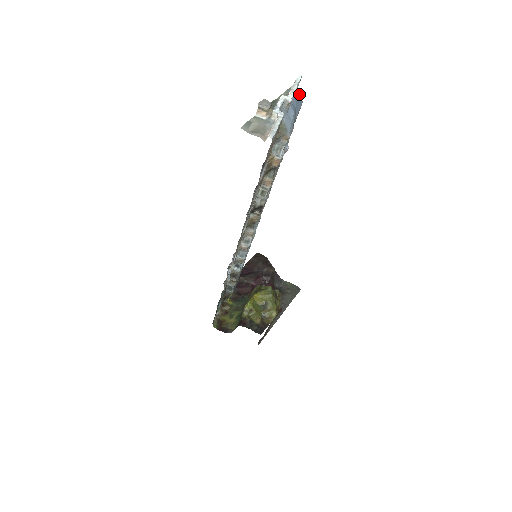
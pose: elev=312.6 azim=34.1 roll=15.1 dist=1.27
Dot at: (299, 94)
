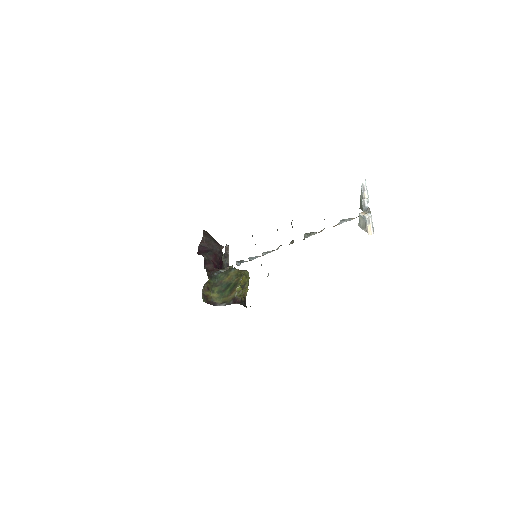
Dot at: occluded
